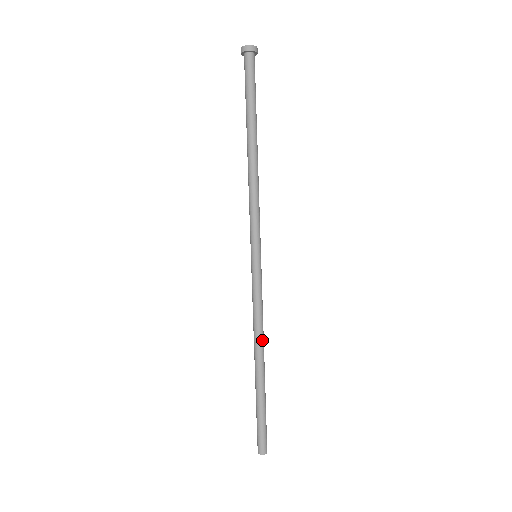
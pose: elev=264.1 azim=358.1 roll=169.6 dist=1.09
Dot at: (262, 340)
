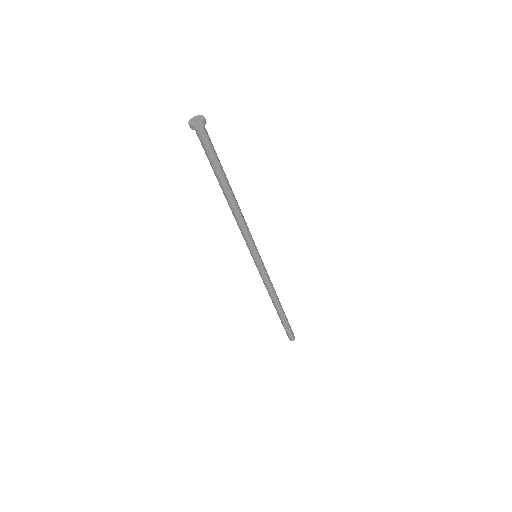
Dot at: (276, 294)
